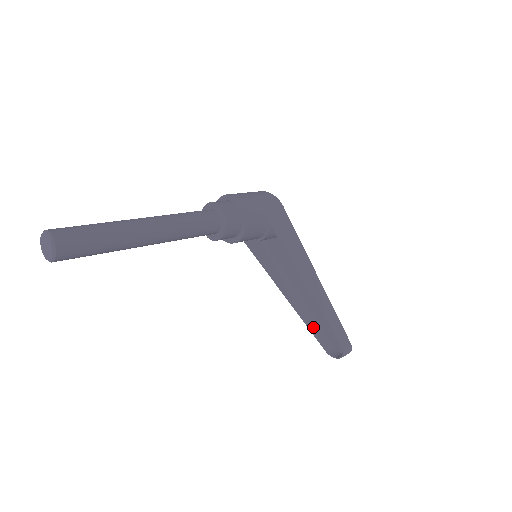
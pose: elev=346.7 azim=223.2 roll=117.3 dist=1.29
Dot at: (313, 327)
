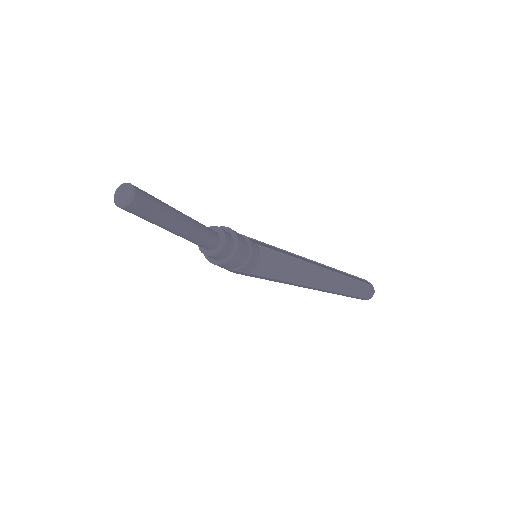
Dot at: (335, 292)
